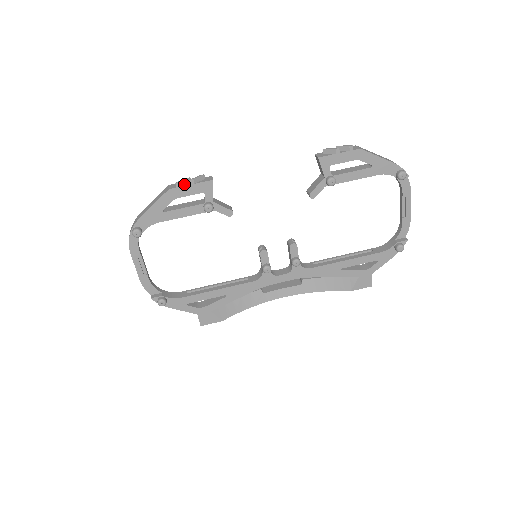
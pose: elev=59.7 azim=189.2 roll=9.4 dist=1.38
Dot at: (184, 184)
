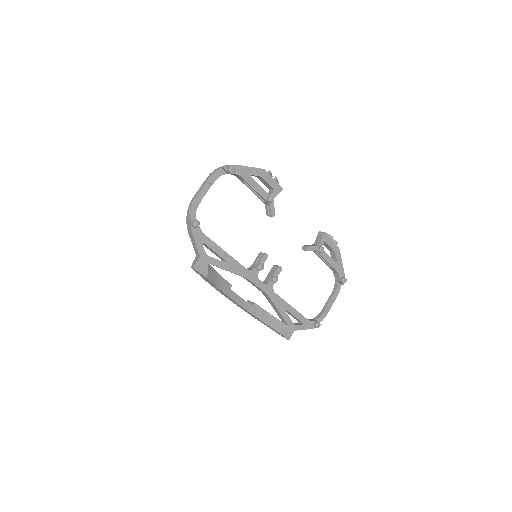
Dot at: (270, 176)
